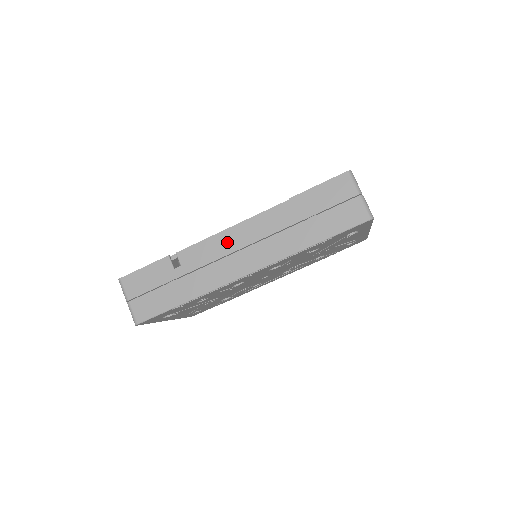
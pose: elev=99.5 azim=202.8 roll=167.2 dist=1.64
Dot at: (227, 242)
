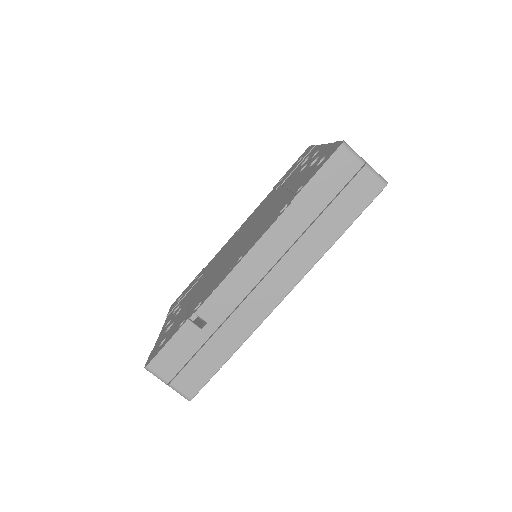
Dot at: (245, 277)
